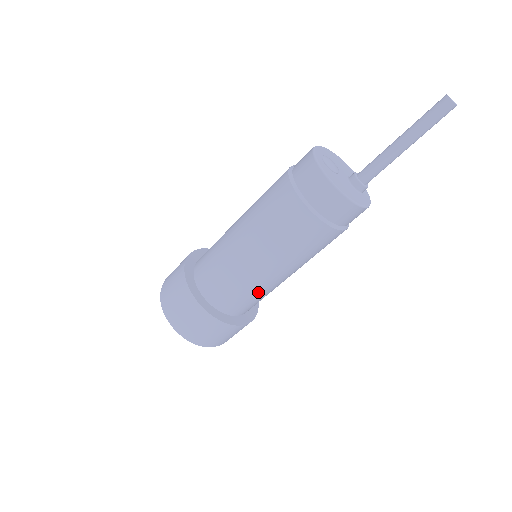
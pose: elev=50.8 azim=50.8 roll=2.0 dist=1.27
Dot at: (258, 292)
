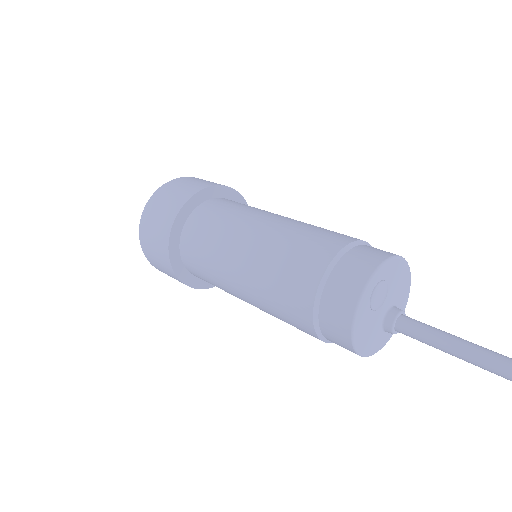
Dot at: occluded
